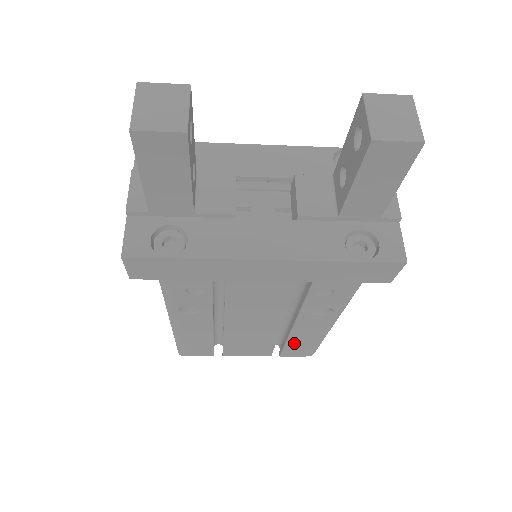
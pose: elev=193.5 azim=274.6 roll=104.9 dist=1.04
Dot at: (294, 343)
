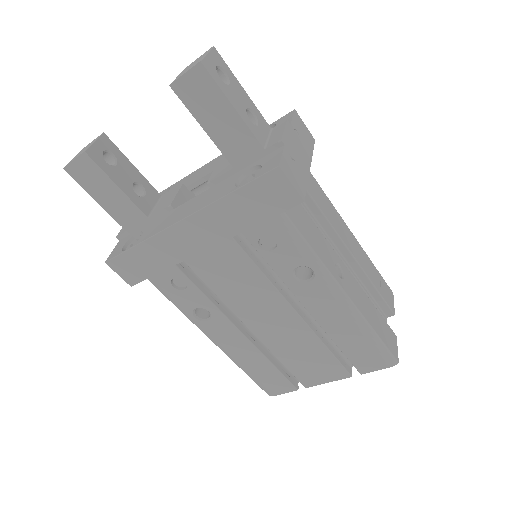
Dot at: (345, 342)
